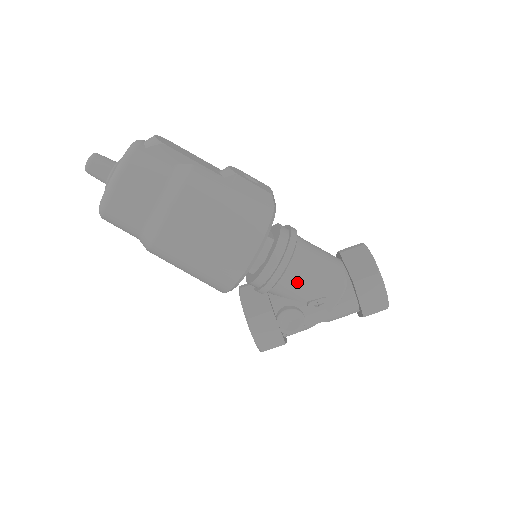
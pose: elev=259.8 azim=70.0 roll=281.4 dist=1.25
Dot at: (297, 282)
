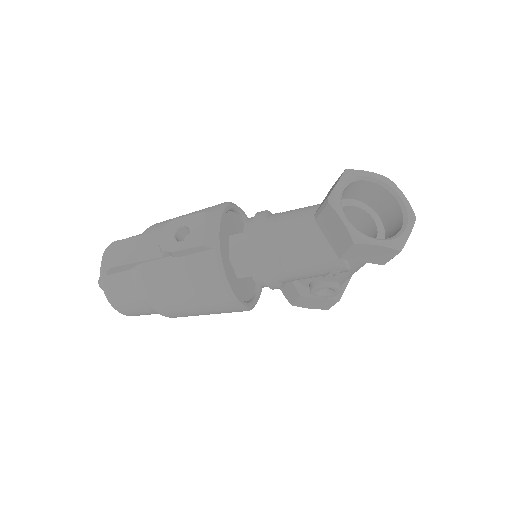
Dot at: (295, 277)
